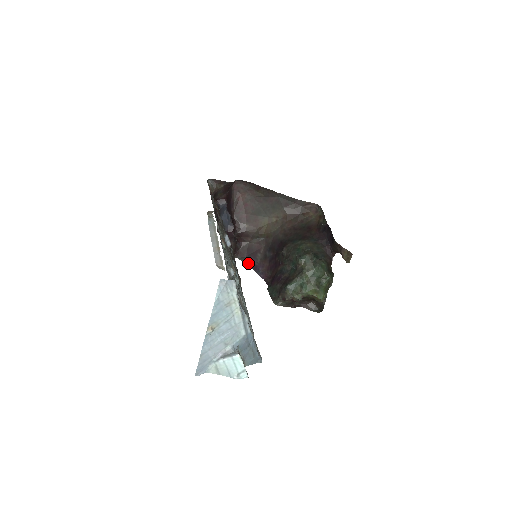
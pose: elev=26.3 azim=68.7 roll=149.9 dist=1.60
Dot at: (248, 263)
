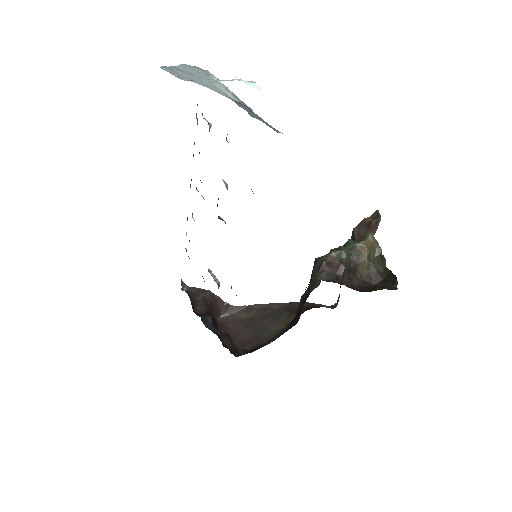
Dot at: occluded
